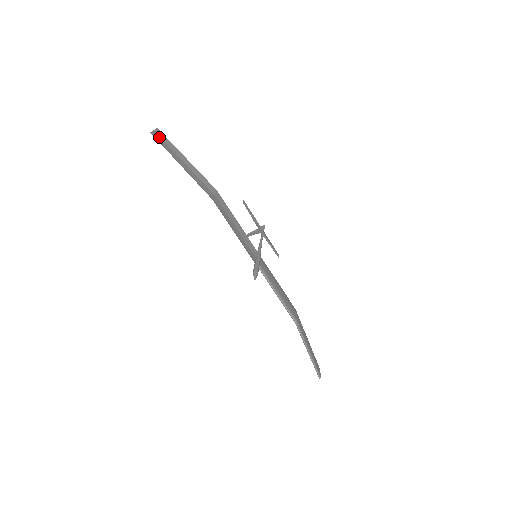
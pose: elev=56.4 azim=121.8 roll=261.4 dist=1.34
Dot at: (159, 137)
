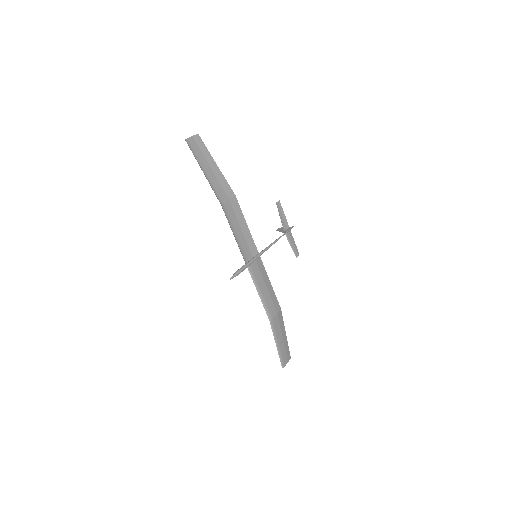
Dot at: (195, 143)
